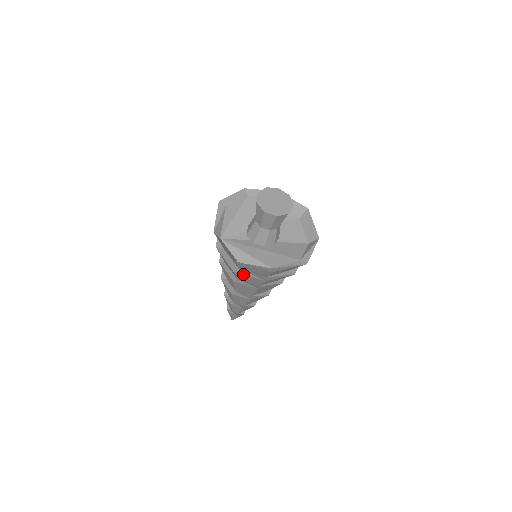
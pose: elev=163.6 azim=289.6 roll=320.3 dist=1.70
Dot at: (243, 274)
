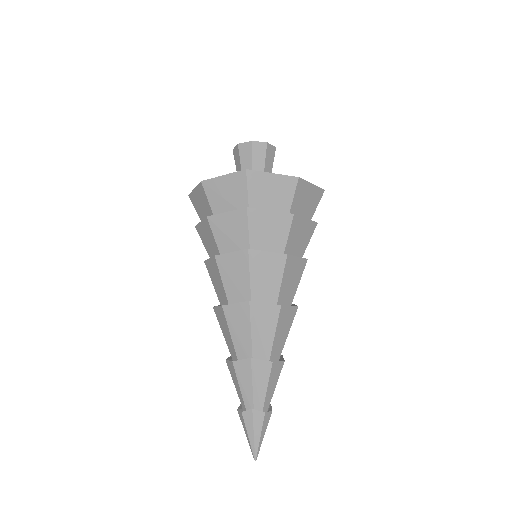
Dot at: (218, 214)
